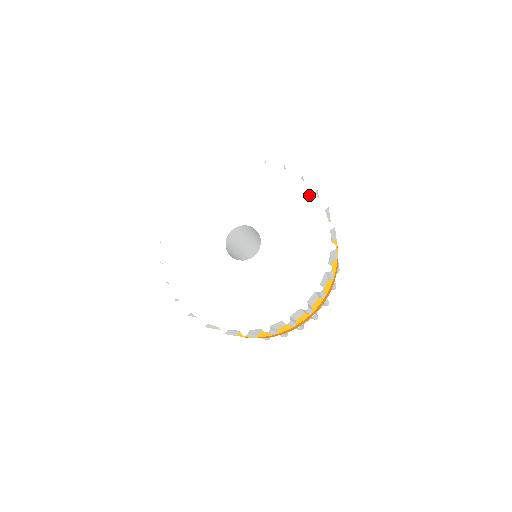
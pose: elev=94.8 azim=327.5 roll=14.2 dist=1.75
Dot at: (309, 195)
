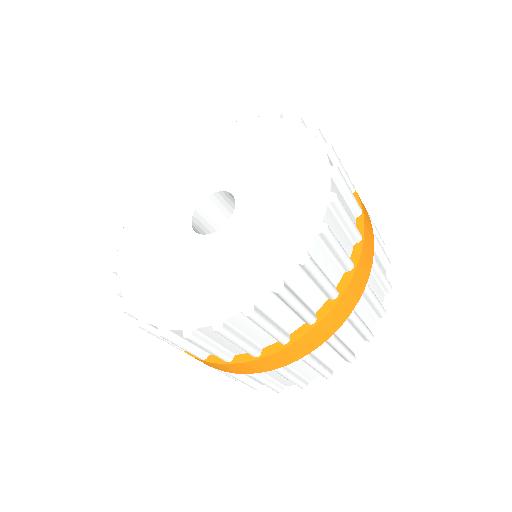
Dot at: (322, 177)
